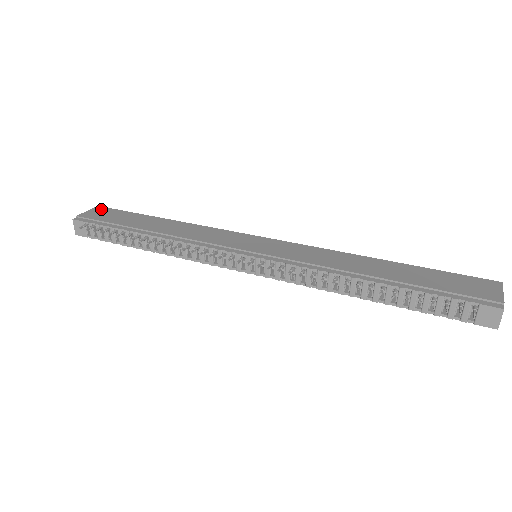
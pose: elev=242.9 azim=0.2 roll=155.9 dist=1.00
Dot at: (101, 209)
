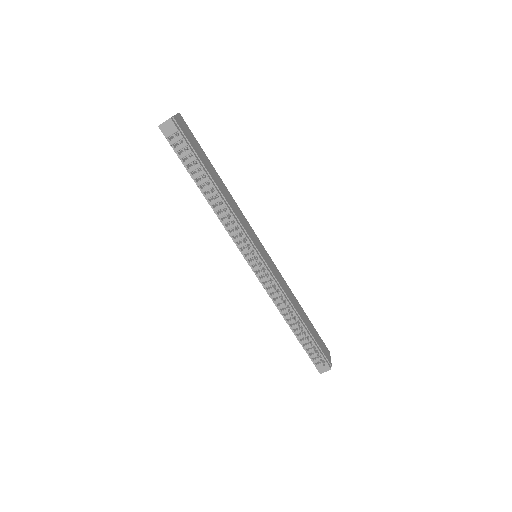
Dot at: (183, 121)
